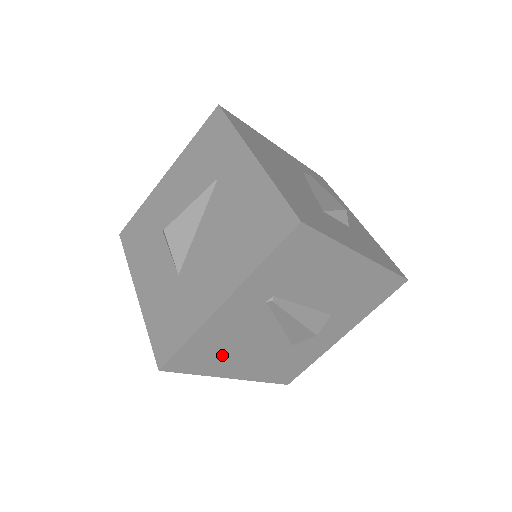
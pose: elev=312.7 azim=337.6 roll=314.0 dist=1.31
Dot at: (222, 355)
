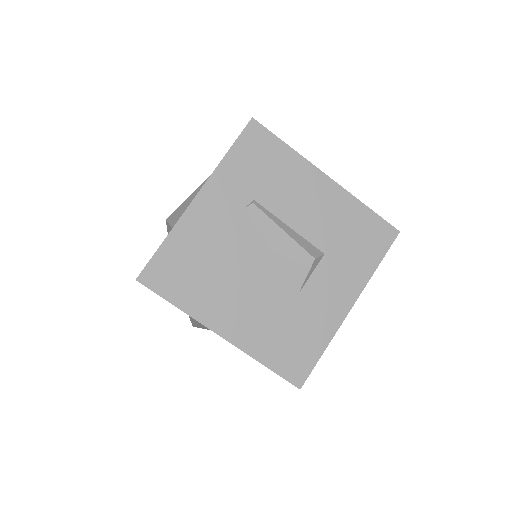
Dot at: occluded
